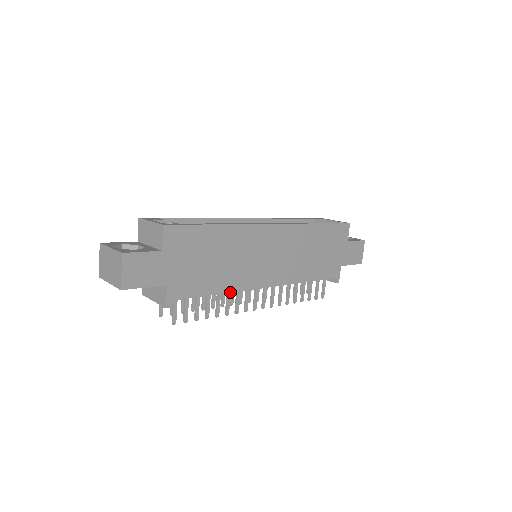
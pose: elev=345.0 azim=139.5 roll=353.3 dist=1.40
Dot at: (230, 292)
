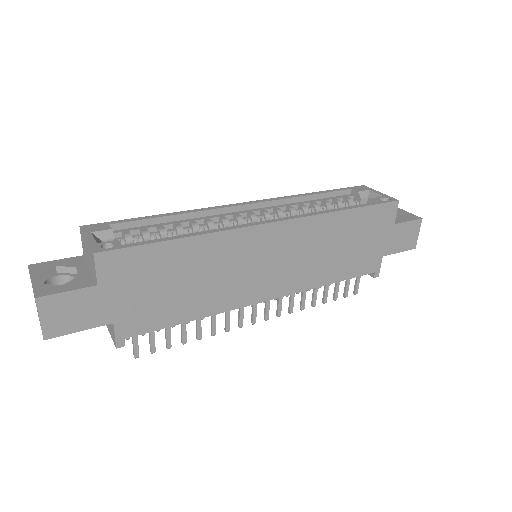
Dot at: (211, 315)
